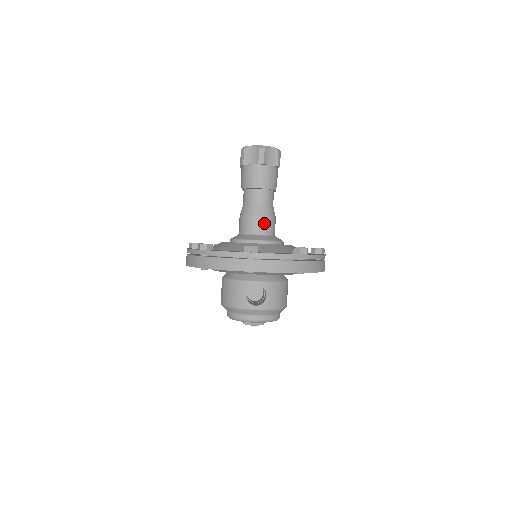
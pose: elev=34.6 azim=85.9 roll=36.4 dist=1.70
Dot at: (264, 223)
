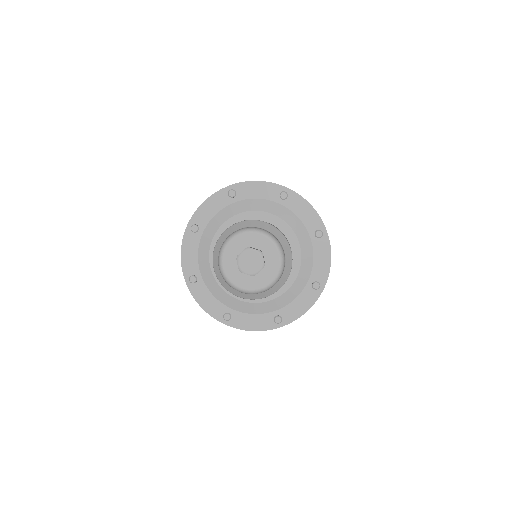
Dot at: occluded
